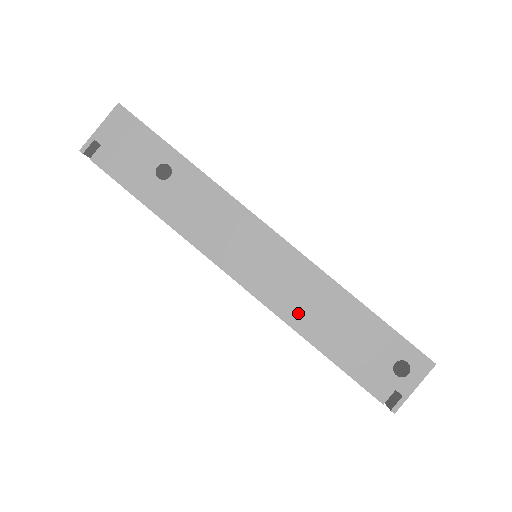
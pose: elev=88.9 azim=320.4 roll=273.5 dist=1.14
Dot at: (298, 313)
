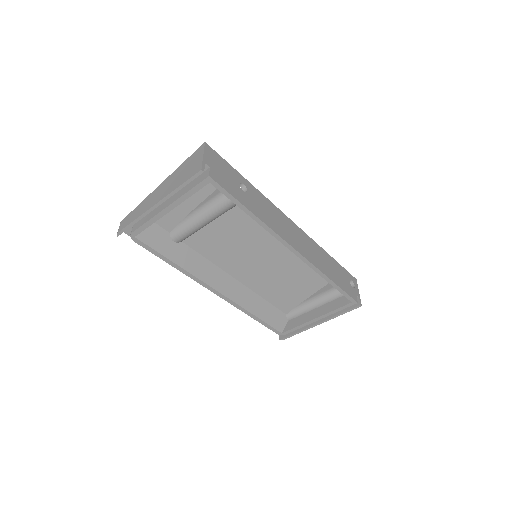
Dot at: (319, 264)
